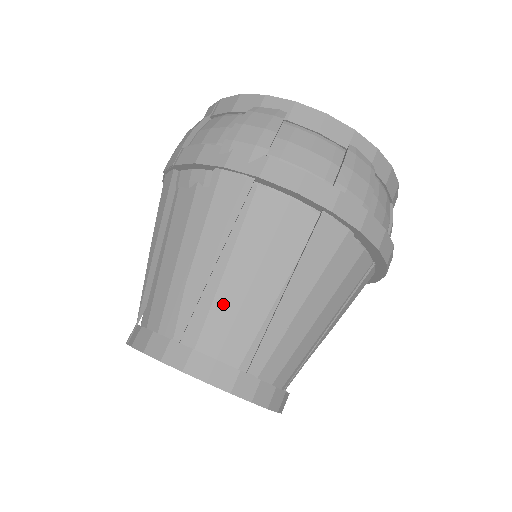
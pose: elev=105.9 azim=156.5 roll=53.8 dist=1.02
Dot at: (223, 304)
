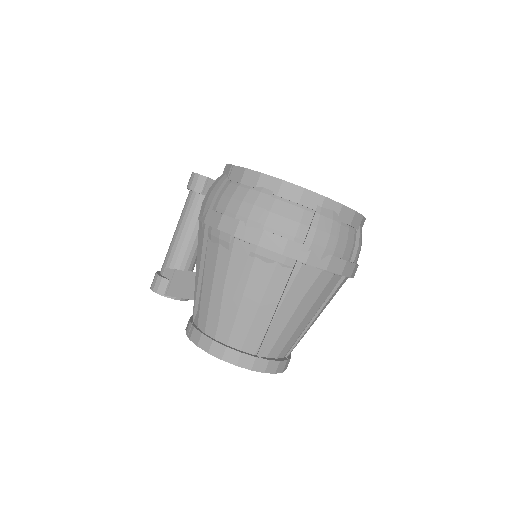
Dot at: (286, 333)
